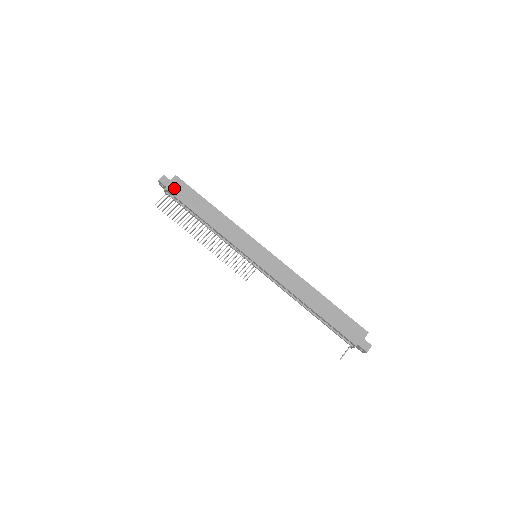
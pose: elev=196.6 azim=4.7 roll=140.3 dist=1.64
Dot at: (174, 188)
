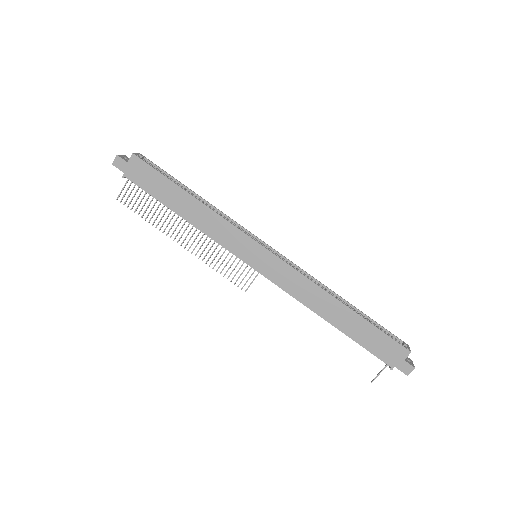
Dot at: (134, 173)
